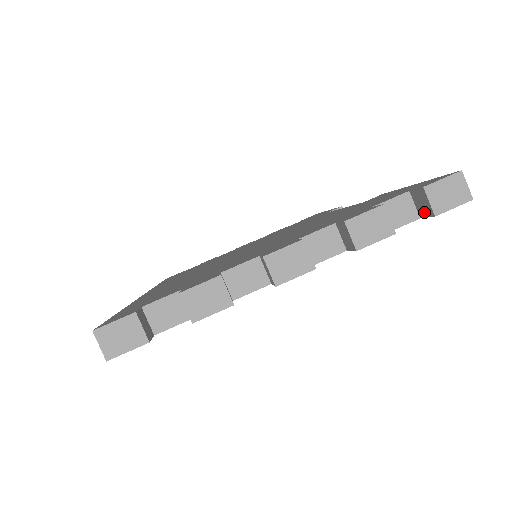
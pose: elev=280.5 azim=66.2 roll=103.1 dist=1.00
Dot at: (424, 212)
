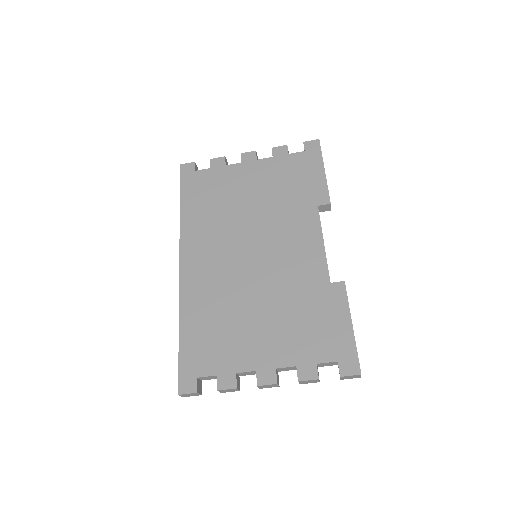
Dot at: occluded
